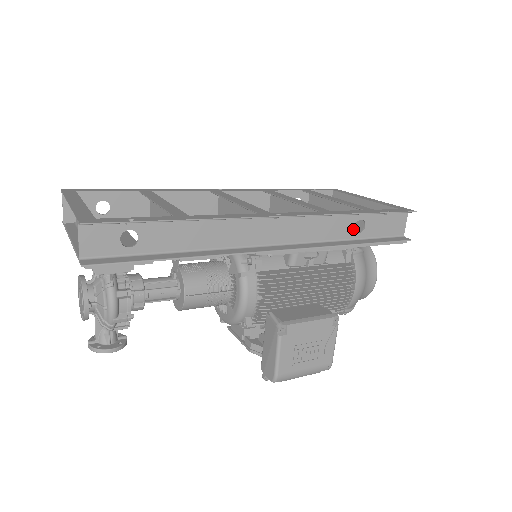
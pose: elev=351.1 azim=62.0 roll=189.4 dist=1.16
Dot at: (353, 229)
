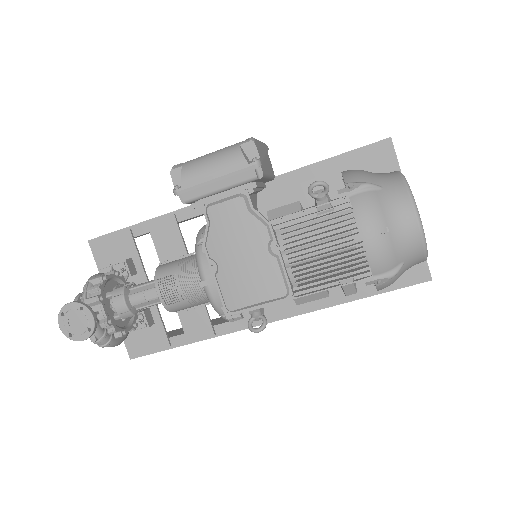
Dot at: occluded
